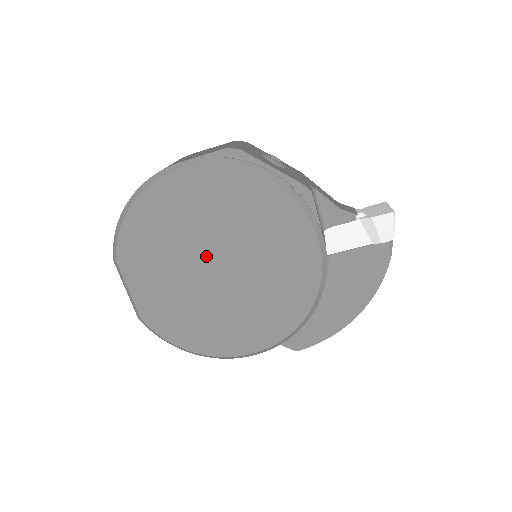
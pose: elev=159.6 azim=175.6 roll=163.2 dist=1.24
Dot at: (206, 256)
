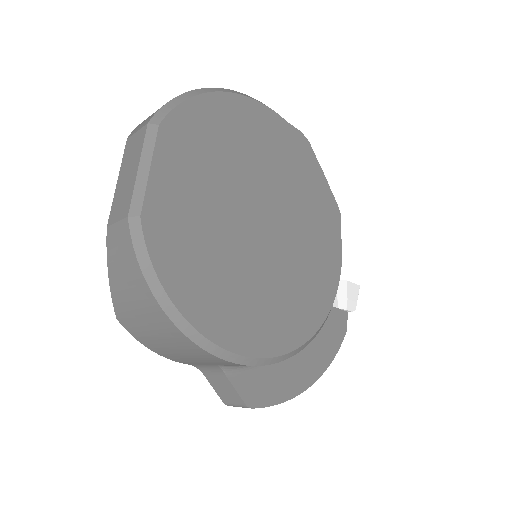
Dot at: (256, 200)
